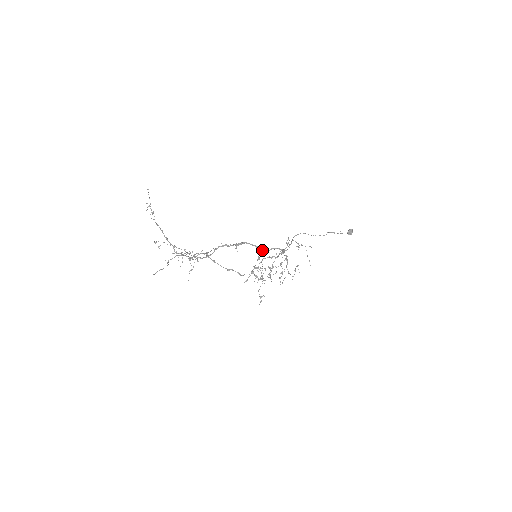
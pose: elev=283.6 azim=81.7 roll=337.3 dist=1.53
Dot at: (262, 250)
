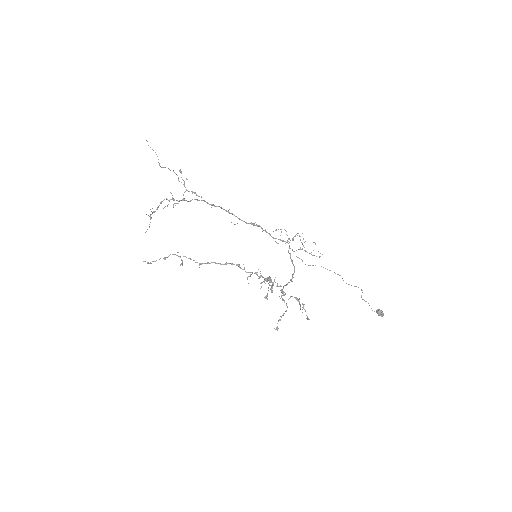
Dot at: (257, 226)
